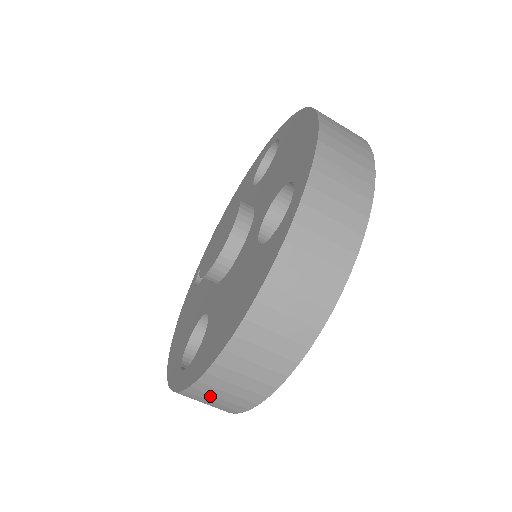
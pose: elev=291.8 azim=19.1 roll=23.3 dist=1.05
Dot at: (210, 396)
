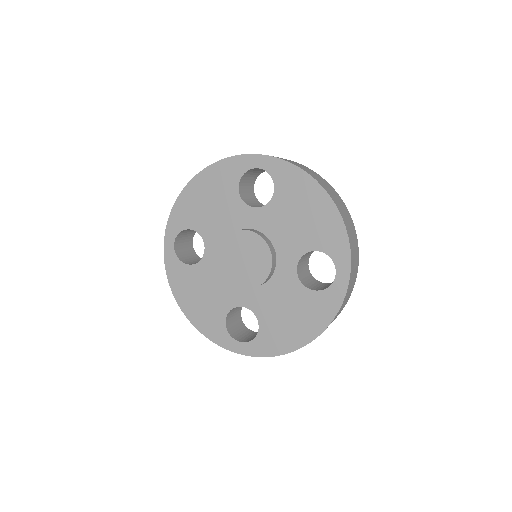
Dot at: occluded
